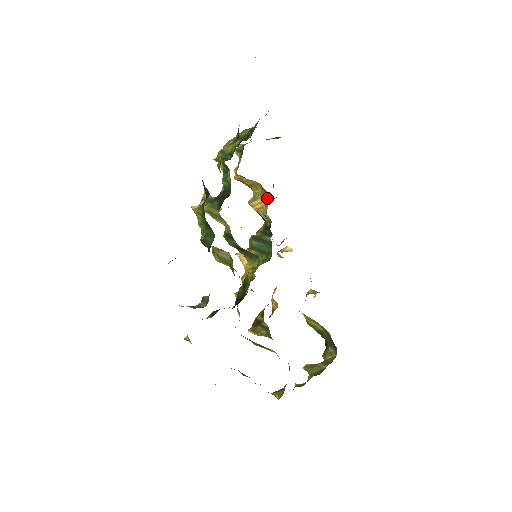
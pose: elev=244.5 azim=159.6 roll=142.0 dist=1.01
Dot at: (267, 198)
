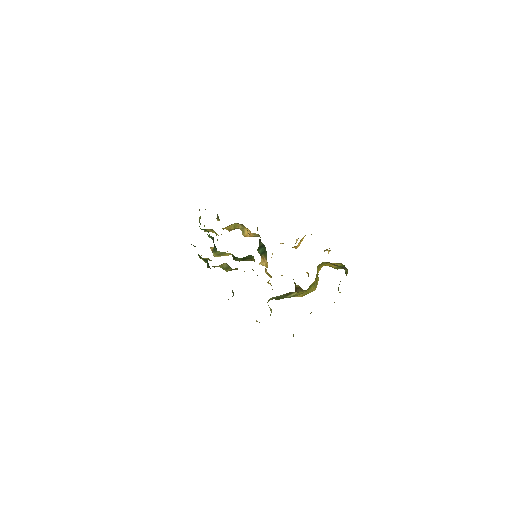
Dot at: occluded
